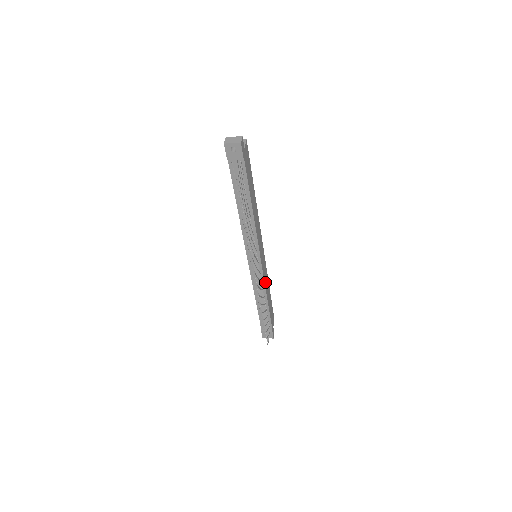
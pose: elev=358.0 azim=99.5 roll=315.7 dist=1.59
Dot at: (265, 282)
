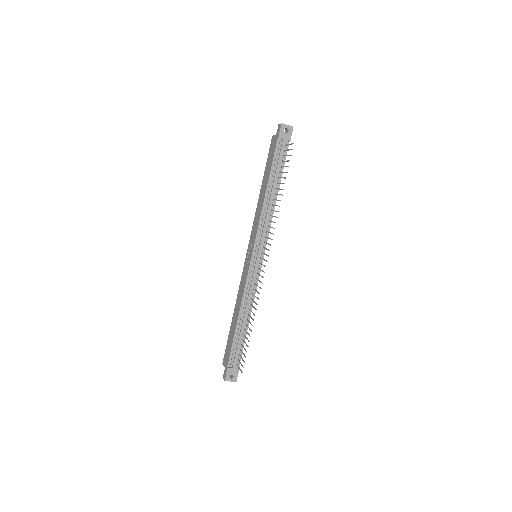
Dot at: (254, 291)
